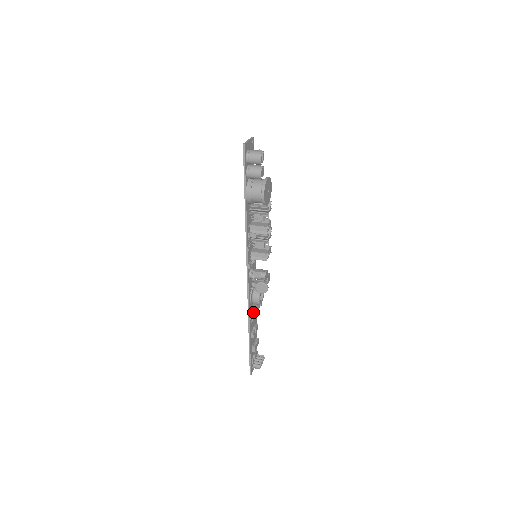
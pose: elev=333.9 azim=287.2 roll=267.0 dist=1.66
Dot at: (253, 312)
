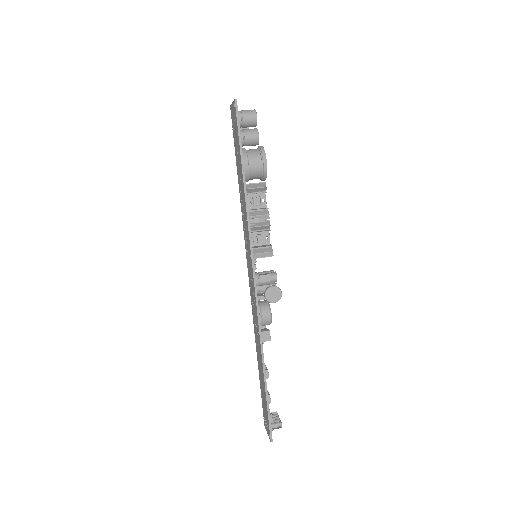
Dot at: (266, 336)
